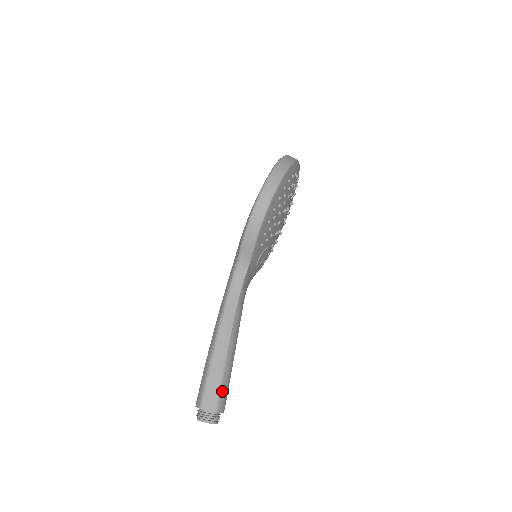
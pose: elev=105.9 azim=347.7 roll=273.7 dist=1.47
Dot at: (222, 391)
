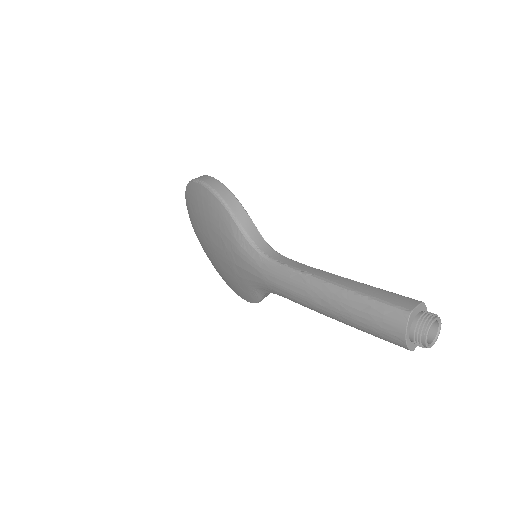
Dot at: (396, 294)
